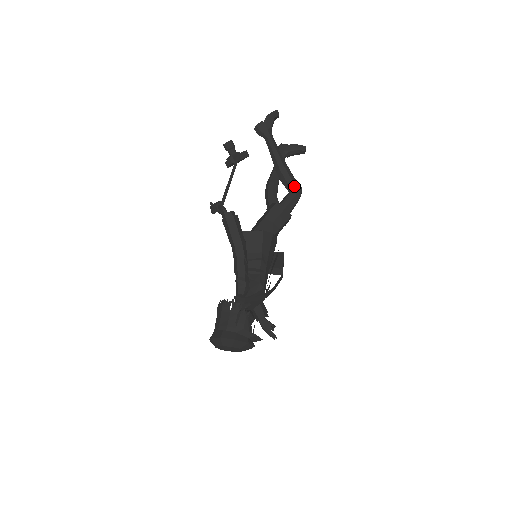
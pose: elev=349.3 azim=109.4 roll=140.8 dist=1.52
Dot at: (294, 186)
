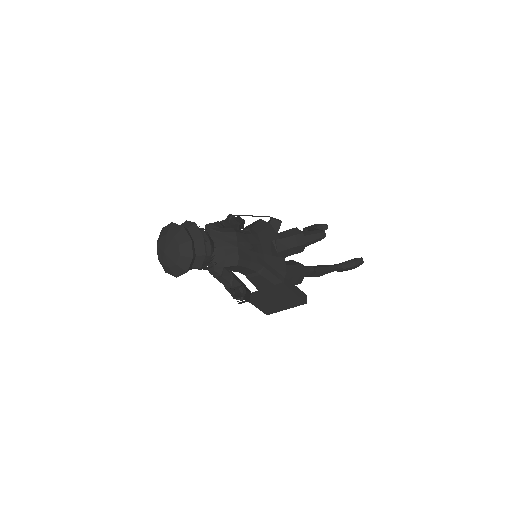
Dot at: occluded
